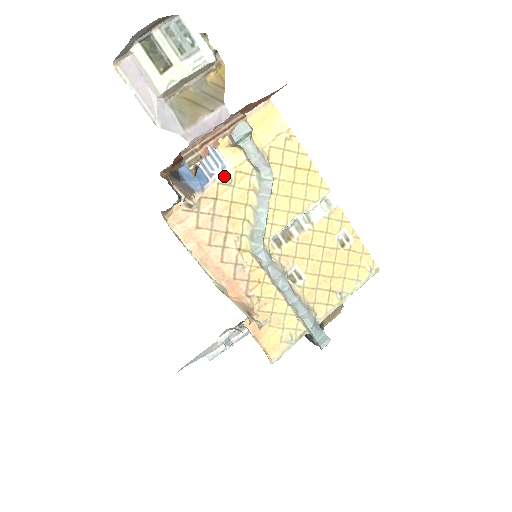
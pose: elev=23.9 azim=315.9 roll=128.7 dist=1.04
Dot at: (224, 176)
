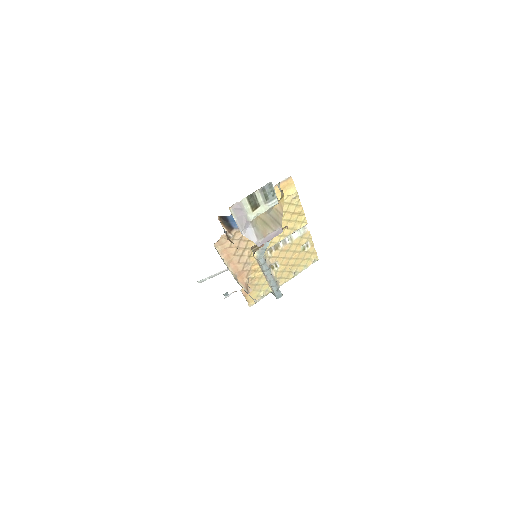
Dot at: occluded
